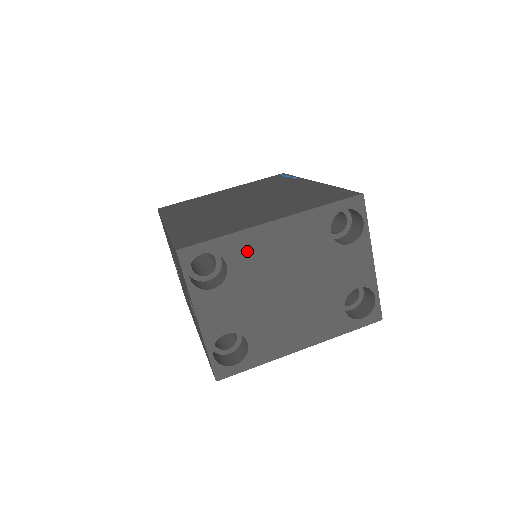
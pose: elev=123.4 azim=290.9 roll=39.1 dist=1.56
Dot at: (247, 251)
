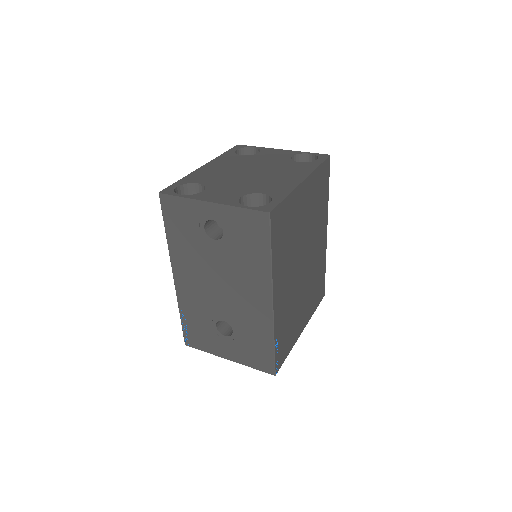
Dot at: (203, 176)
